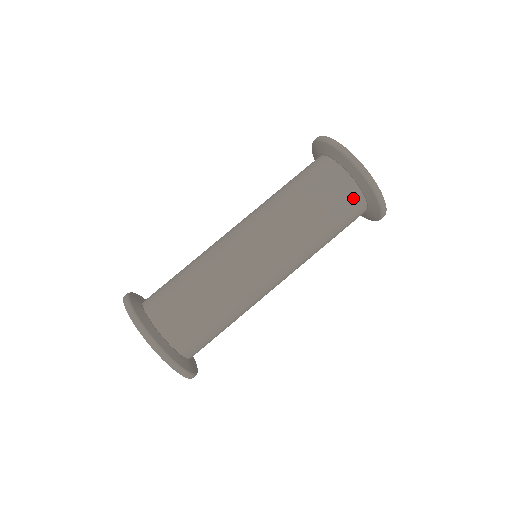
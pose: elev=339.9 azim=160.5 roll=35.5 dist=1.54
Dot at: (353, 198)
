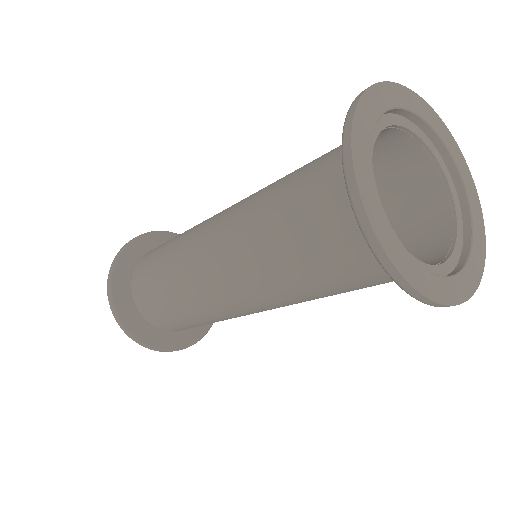
Dot at: occluded
